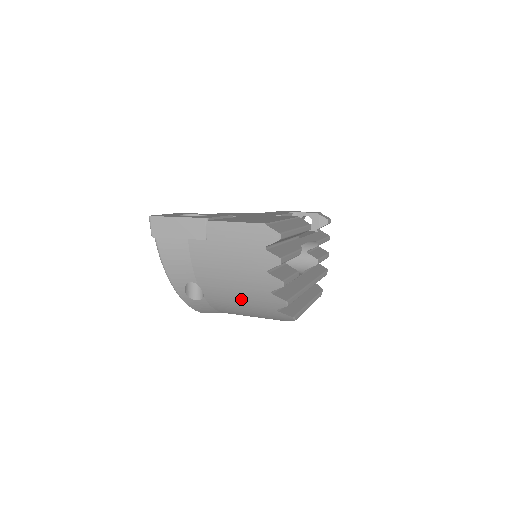
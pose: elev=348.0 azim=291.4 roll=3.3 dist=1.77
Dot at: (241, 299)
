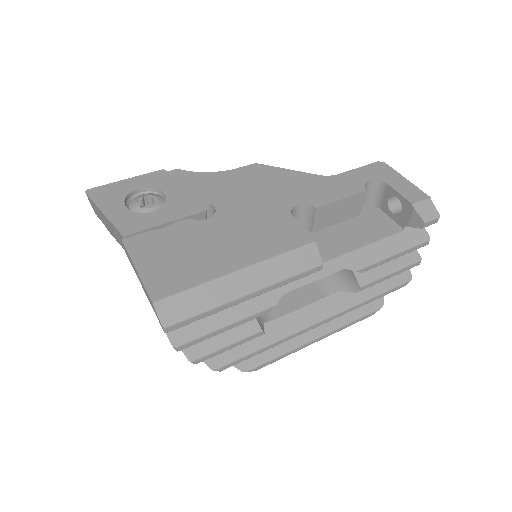
Dot at: occluded
